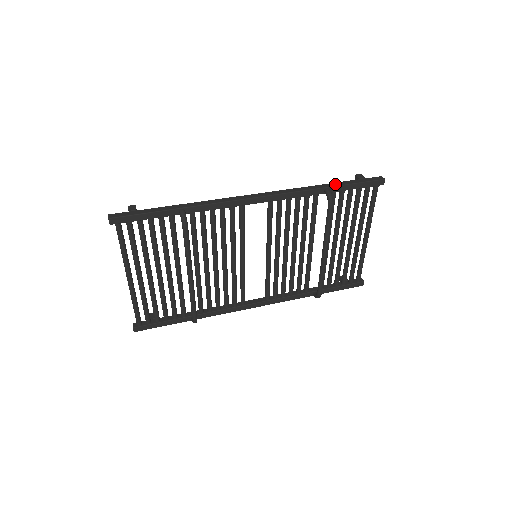
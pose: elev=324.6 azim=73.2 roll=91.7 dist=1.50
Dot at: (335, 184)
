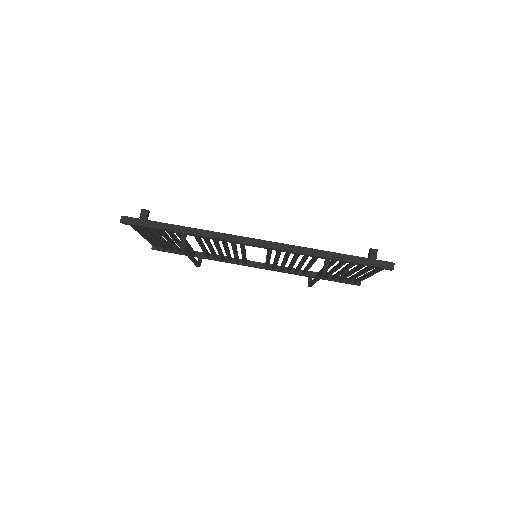
Dot at: (339, 257)
